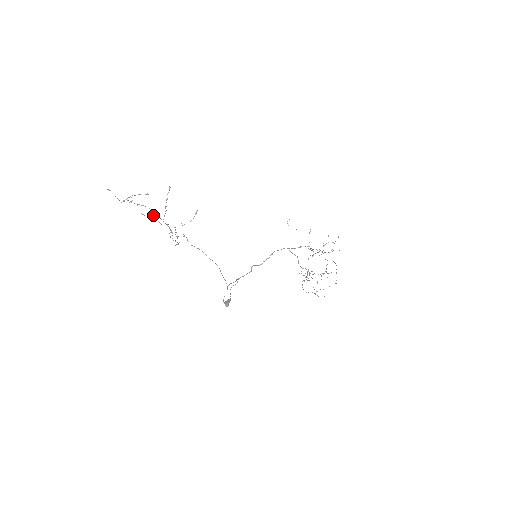
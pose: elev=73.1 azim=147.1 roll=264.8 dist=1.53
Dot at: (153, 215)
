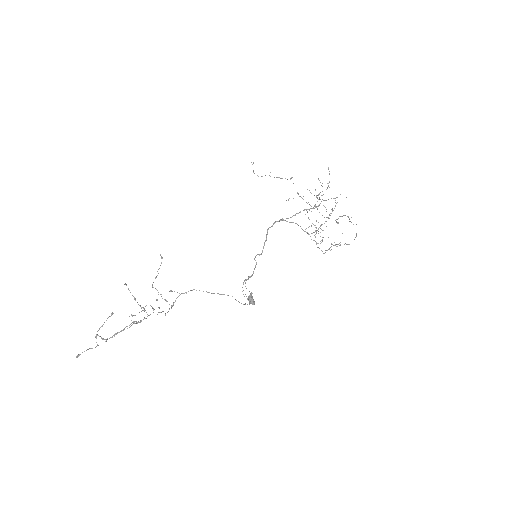
Dot at: (132, 316)
